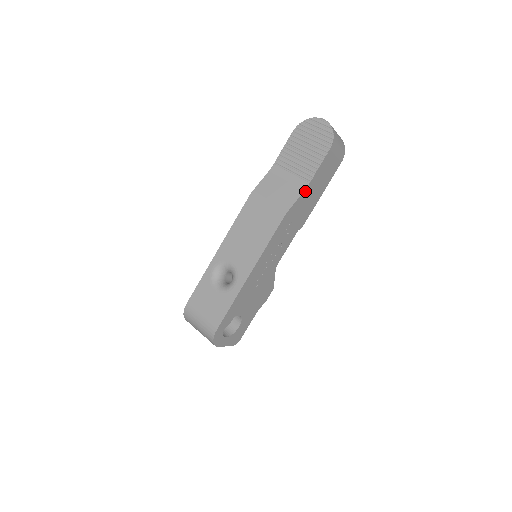
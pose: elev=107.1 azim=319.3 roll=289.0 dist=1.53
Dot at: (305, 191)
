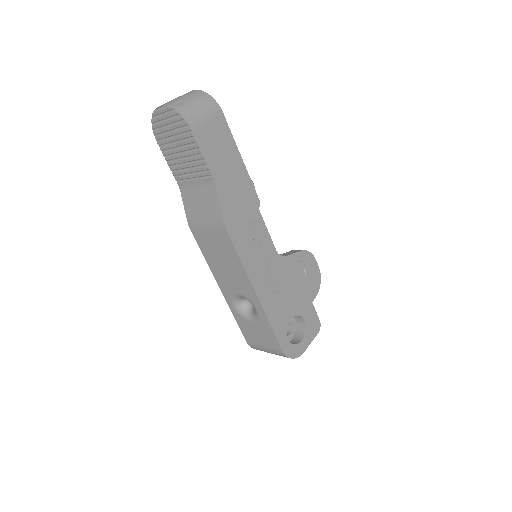
Dot at: (218, 187)
